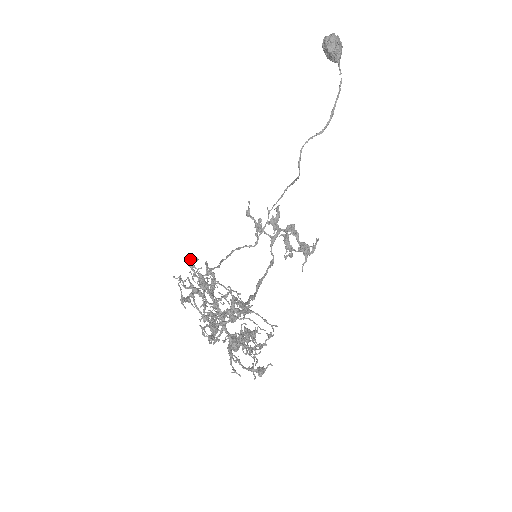
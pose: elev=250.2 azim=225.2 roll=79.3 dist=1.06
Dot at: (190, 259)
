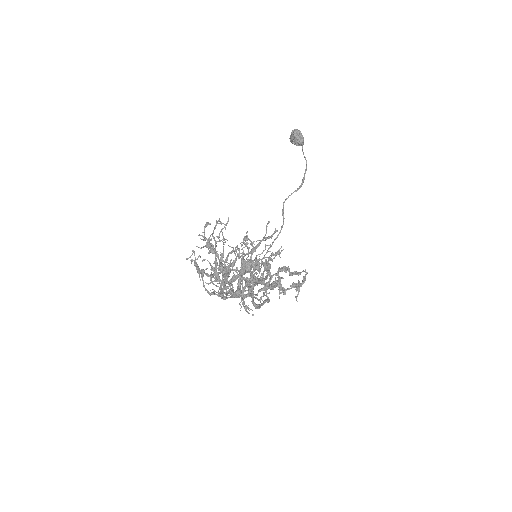
Dot at: (202, 235)
